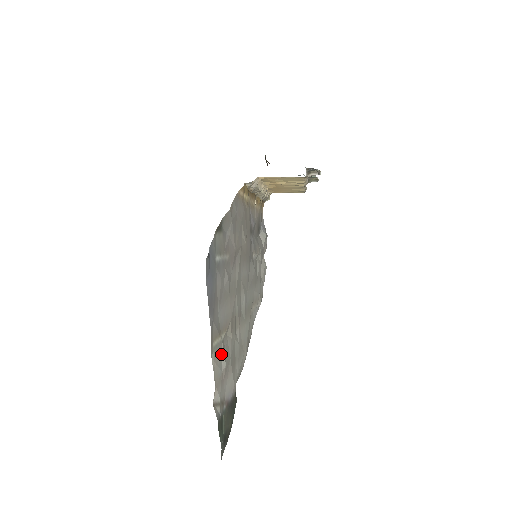
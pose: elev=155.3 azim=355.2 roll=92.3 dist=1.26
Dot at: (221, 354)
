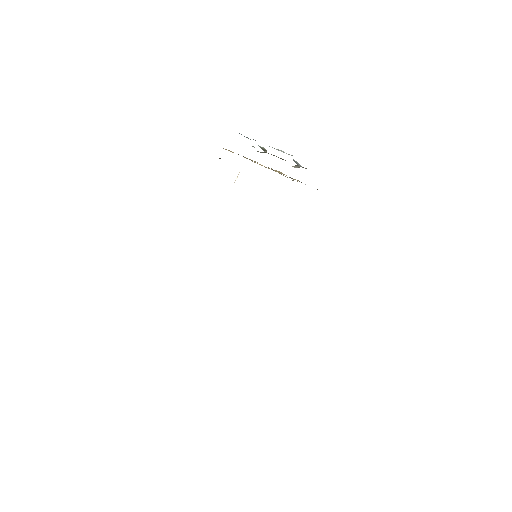
Dot at: occluded
